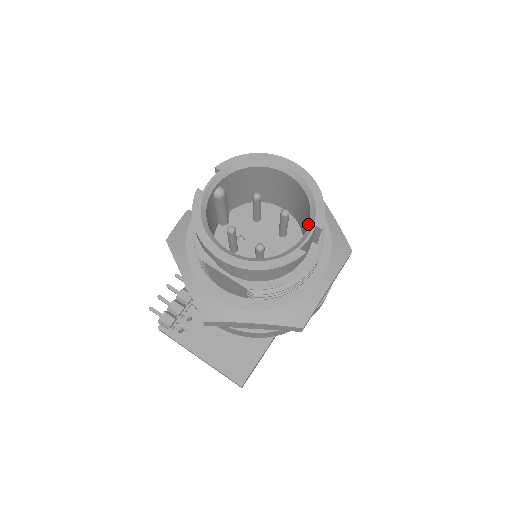
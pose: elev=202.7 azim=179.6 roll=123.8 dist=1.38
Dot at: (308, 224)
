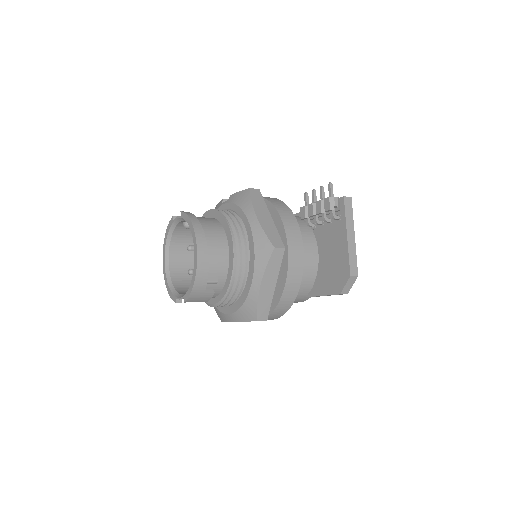
Dot at: occluded
